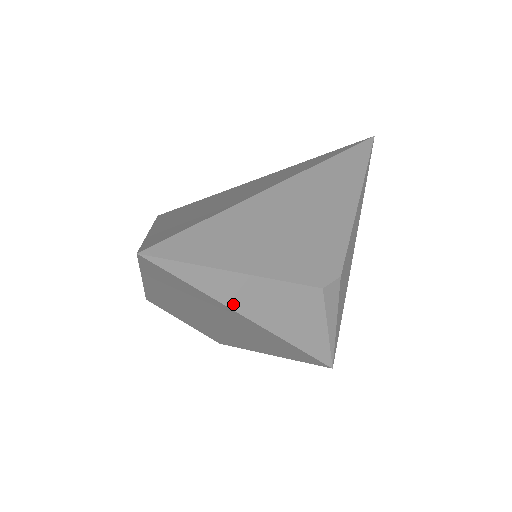
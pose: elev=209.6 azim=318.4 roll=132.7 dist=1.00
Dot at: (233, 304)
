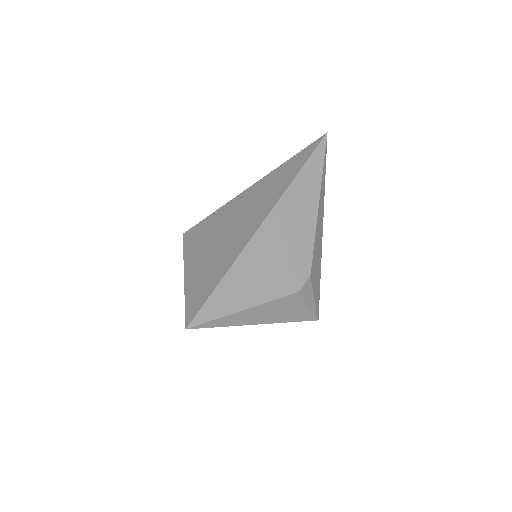
Dot at: (245, 323)
